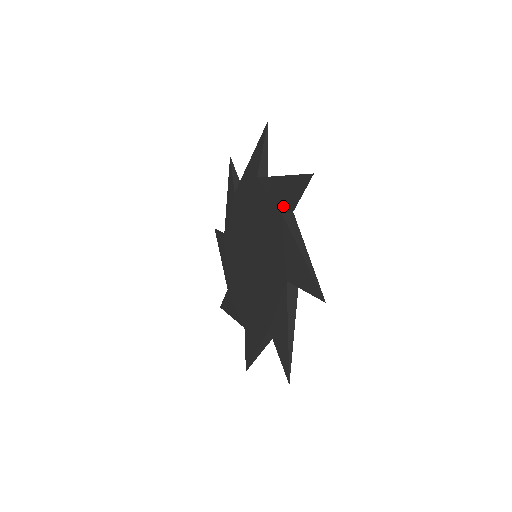
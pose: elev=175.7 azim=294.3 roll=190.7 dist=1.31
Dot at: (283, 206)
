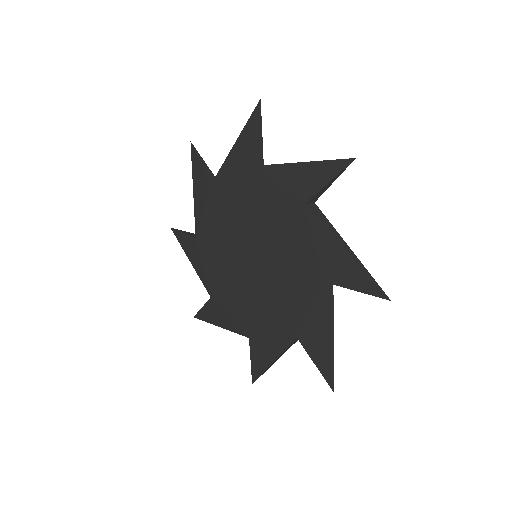
Dot at: (252, 159)
